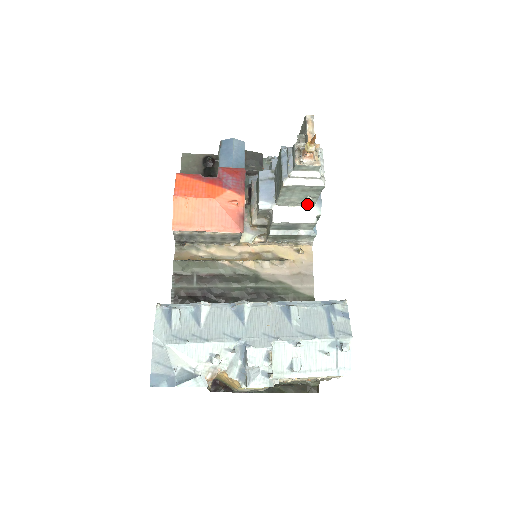
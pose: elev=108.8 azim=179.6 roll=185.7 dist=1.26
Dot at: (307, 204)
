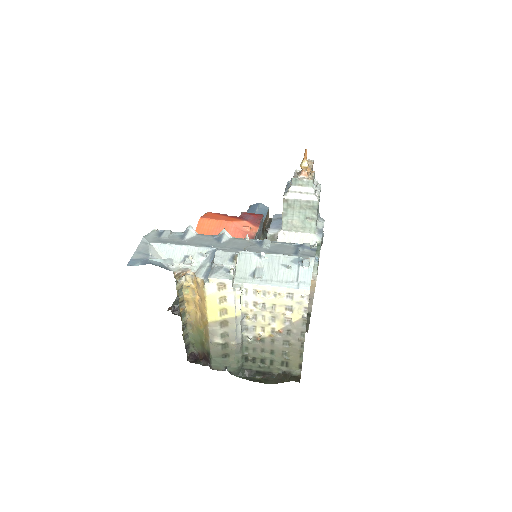
Dot at: (308, 230)
